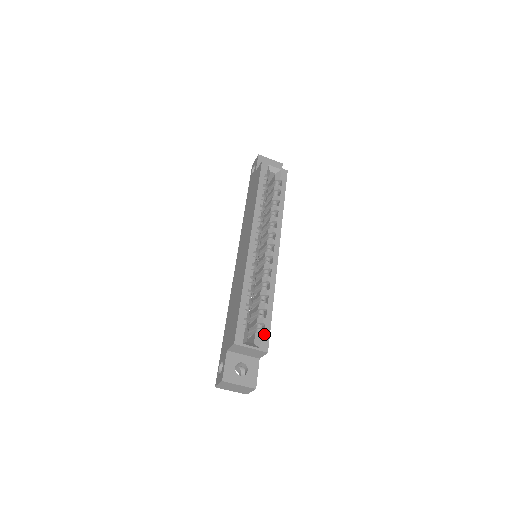
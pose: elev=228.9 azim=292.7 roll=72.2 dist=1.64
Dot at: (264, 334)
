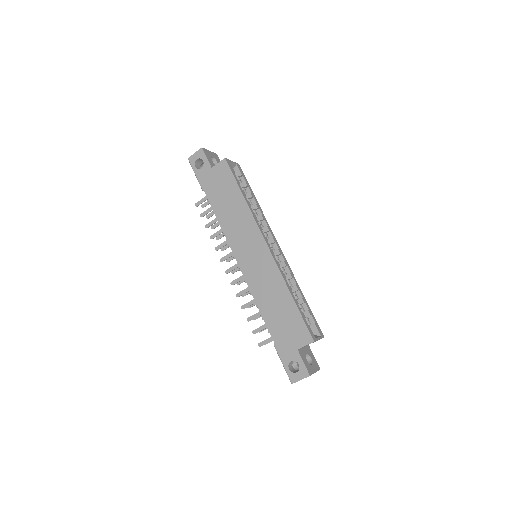
Dot at: (316, 324)
